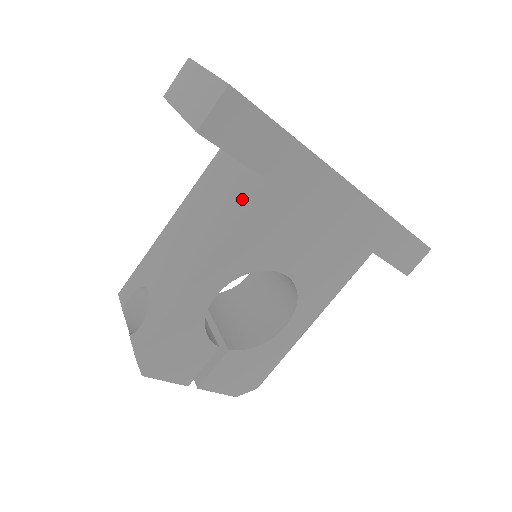
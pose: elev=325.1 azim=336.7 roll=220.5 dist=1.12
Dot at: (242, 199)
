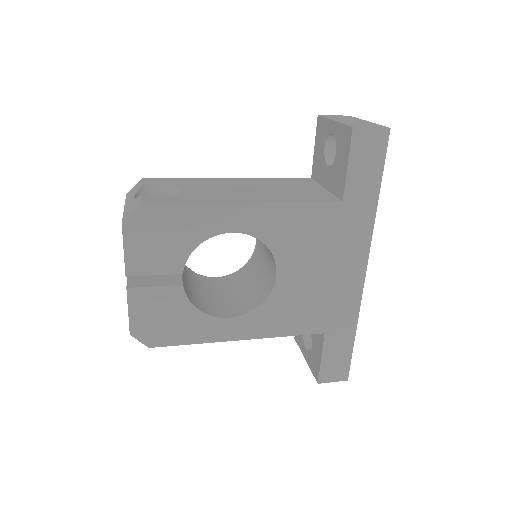
Dot at: (314, 198)
